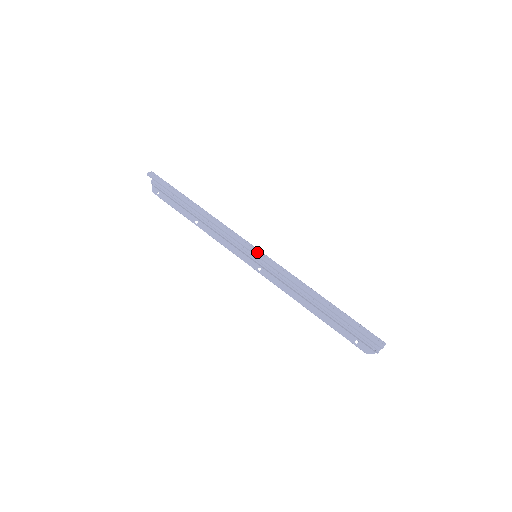
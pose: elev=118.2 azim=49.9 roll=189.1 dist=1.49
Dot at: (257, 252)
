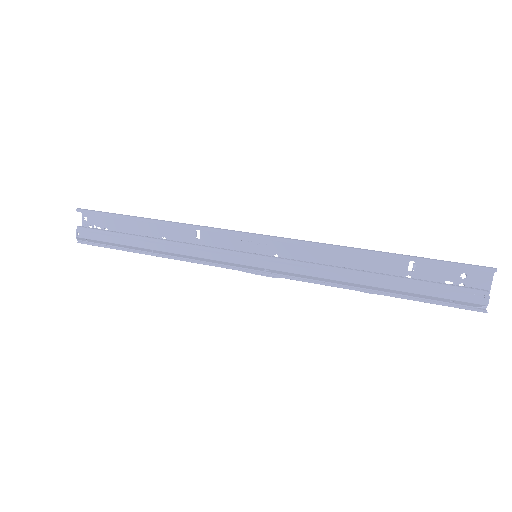
Dot at: (262, 234)
